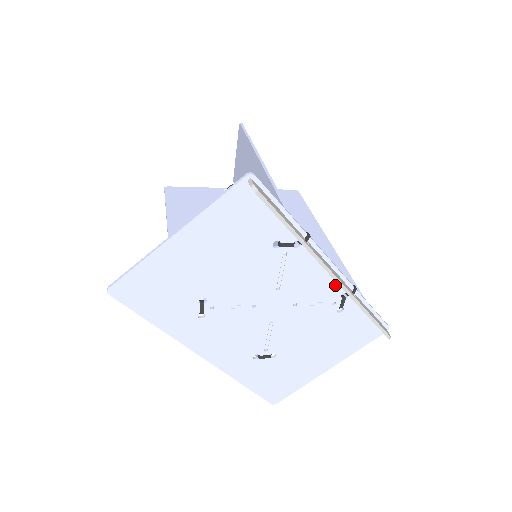
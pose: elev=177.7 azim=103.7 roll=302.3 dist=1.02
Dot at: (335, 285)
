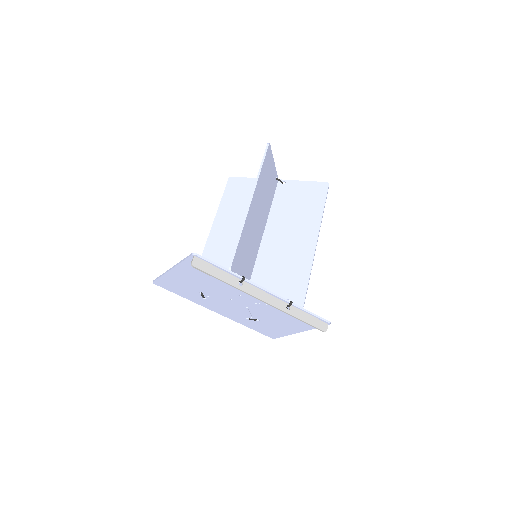
Dot at: occluded
